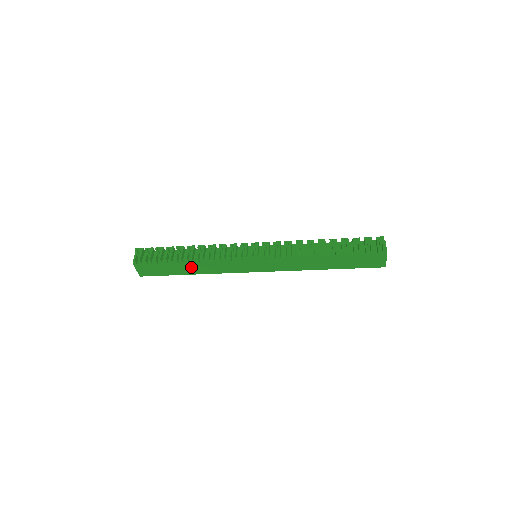
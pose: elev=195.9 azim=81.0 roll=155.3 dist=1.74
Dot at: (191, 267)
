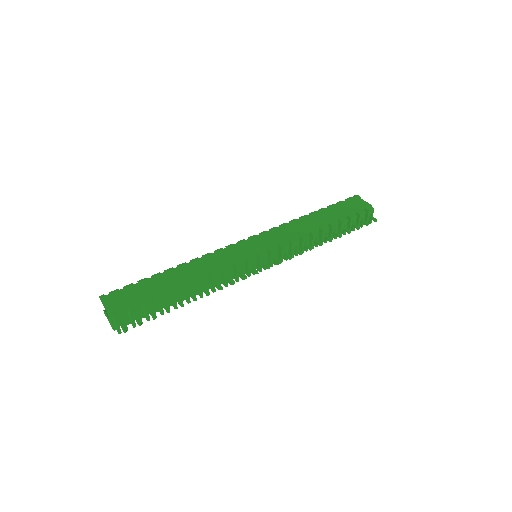
Dot at: occluded
